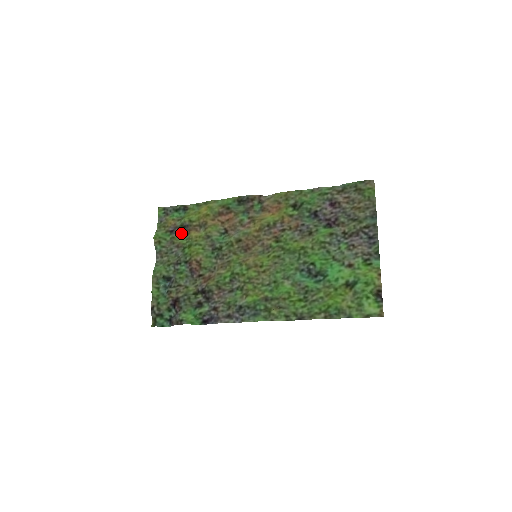
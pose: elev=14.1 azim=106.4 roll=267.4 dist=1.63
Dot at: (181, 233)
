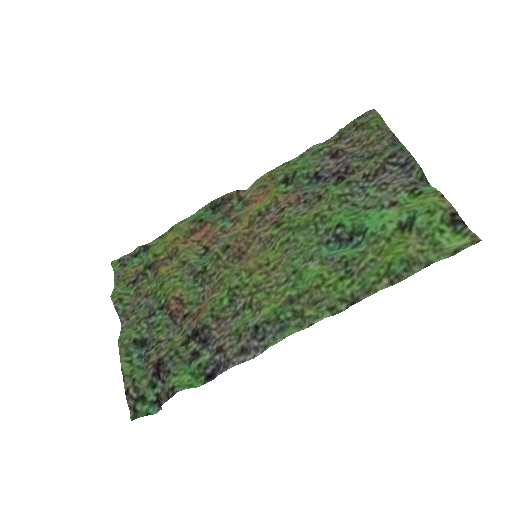
Dot at: (147, 278)
